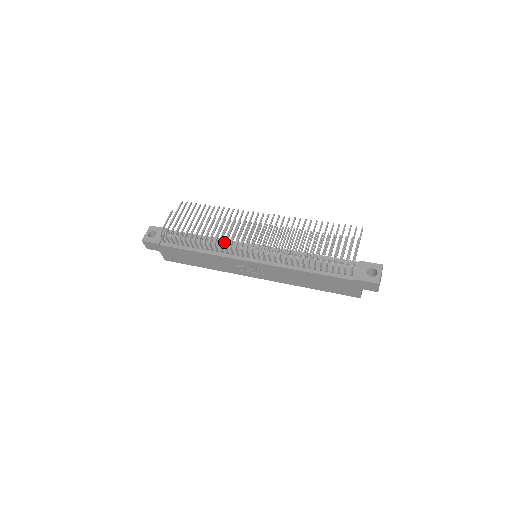
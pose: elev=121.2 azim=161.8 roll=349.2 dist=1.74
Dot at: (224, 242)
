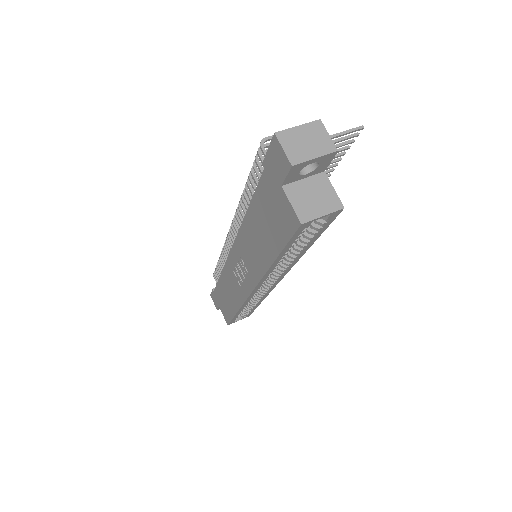
Dot at: occluded
